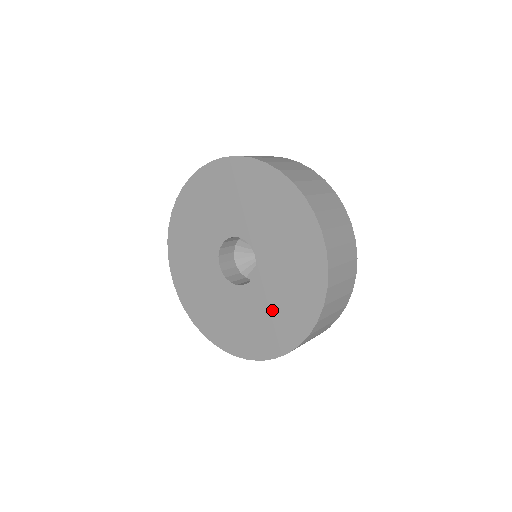
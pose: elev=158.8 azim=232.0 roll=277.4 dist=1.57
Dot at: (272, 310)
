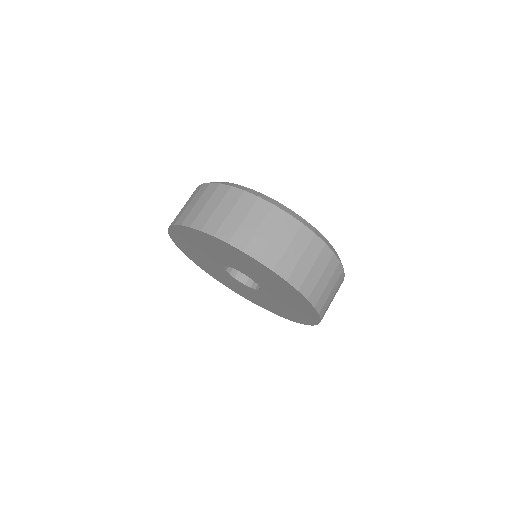
Dot at: (284, 307)
